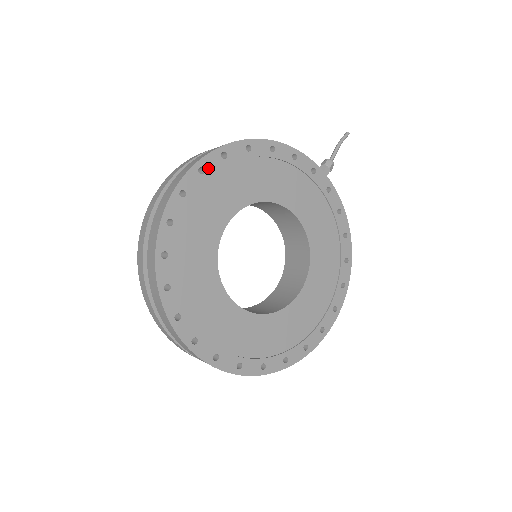
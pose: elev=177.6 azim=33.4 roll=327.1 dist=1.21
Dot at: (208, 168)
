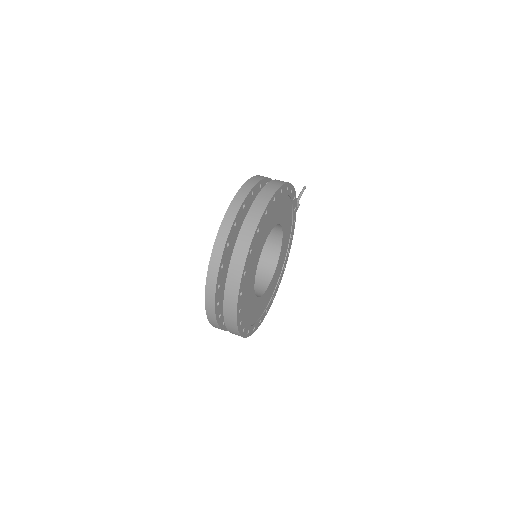
Dot at: (276, 198)
